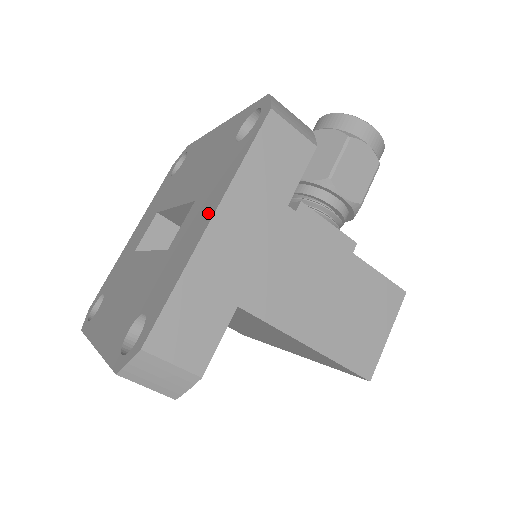
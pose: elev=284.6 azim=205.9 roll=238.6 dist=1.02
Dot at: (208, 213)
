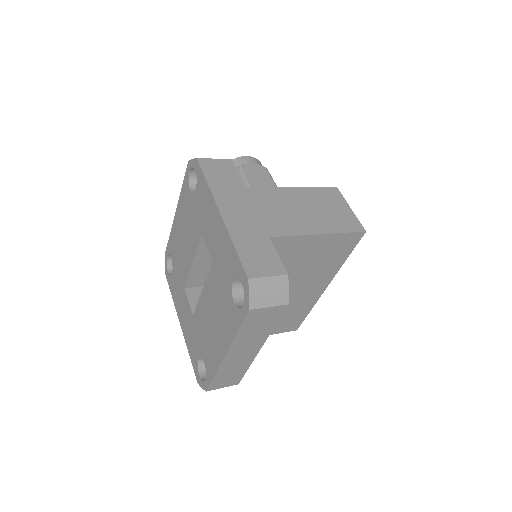
Dot at: (215, 215)
